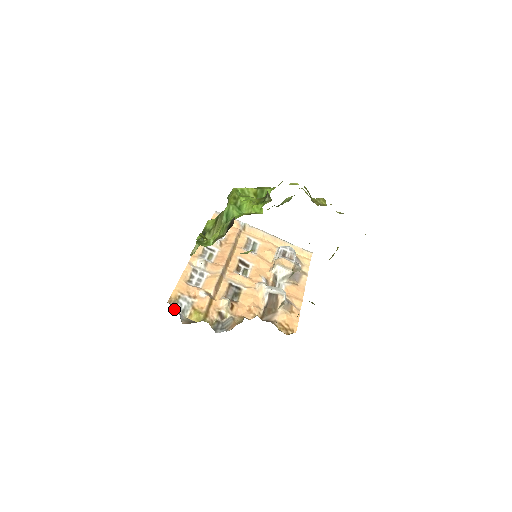
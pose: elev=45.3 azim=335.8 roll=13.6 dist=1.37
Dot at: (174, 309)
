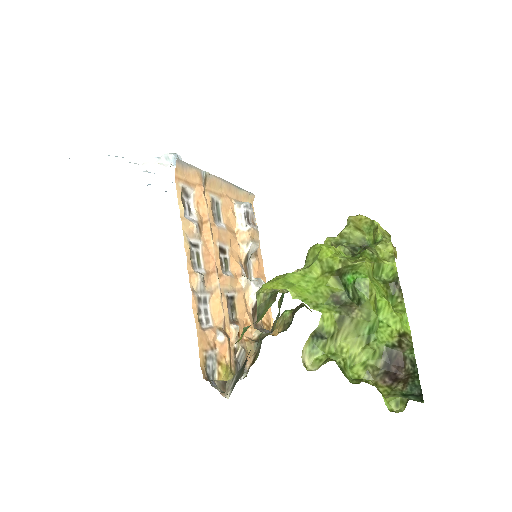
Dot at: (210, 382)
